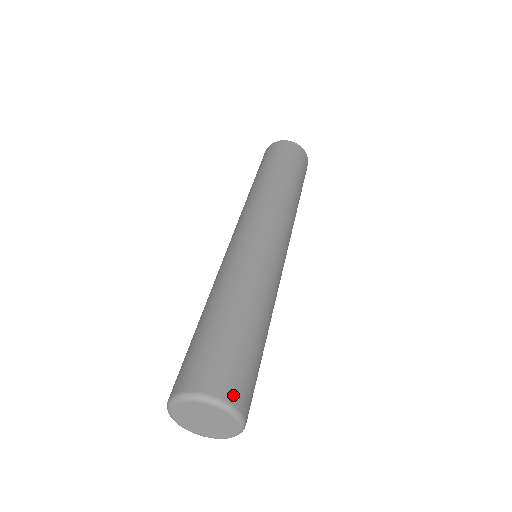
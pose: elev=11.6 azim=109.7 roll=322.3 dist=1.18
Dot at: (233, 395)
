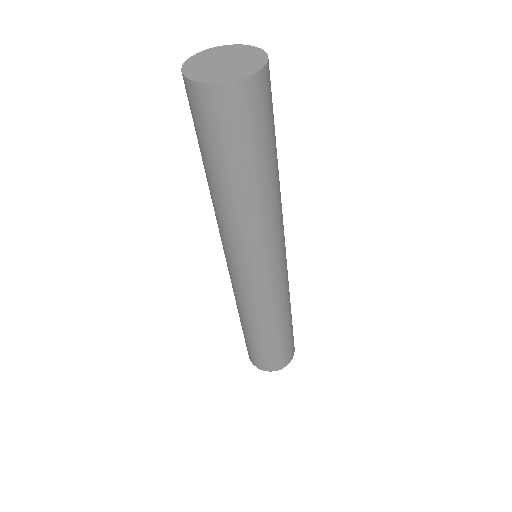
Dot at: (276, 368)
